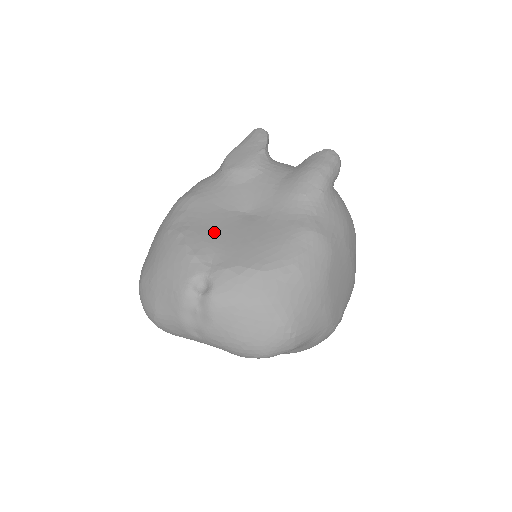
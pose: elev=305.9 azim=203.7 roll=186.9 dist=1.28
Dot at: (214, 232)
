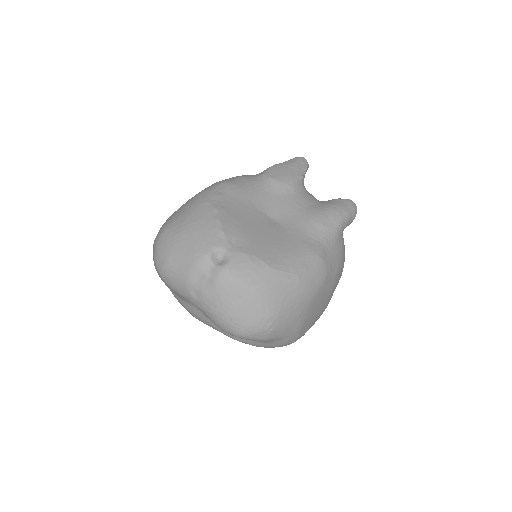
Dot at: (243, 221)
